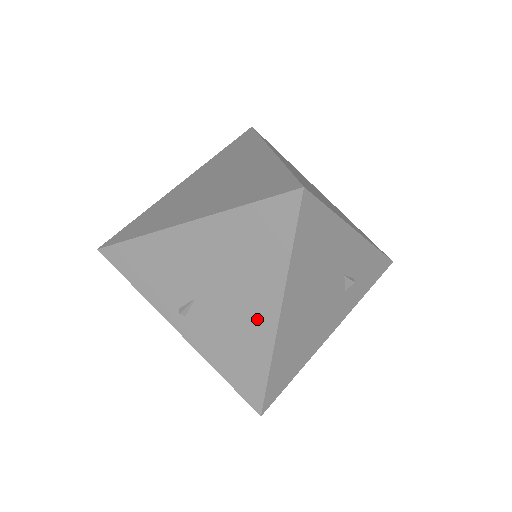
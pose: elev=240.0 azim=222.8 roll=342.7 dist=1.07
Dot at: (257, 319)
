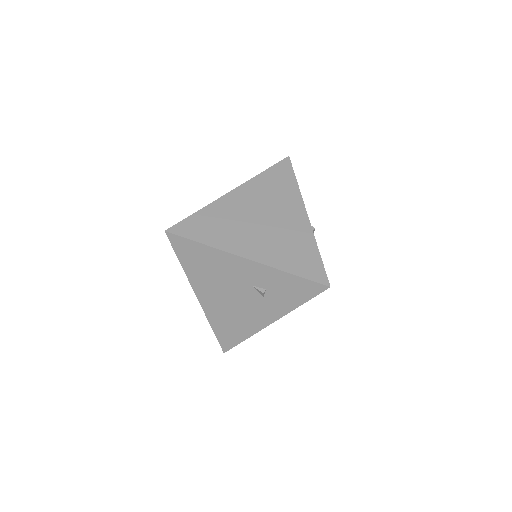
Dot at: occluded
